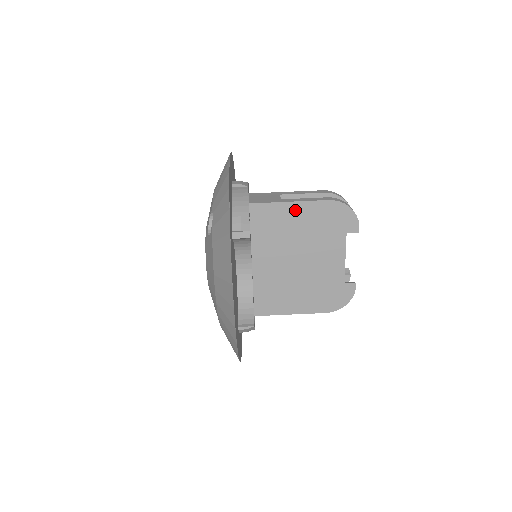
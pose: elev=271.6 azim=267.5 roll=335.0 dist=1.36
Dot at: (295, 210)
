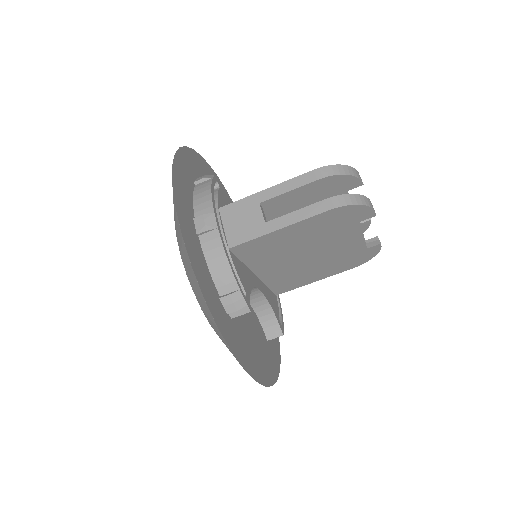
Dot at: (288, 232)
